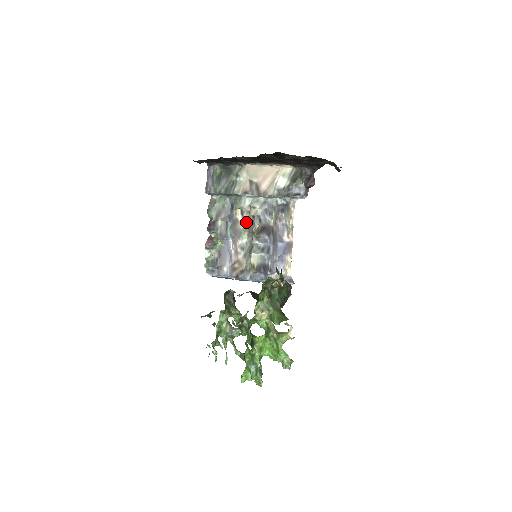
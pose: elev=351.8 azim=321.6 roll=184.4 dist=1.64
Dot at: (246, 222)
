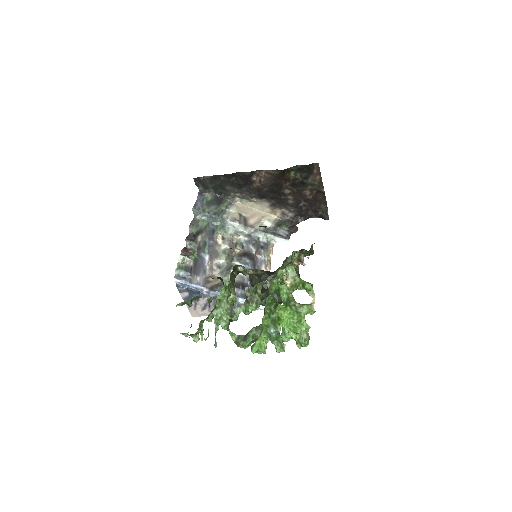
Dot at: (226, 247)
